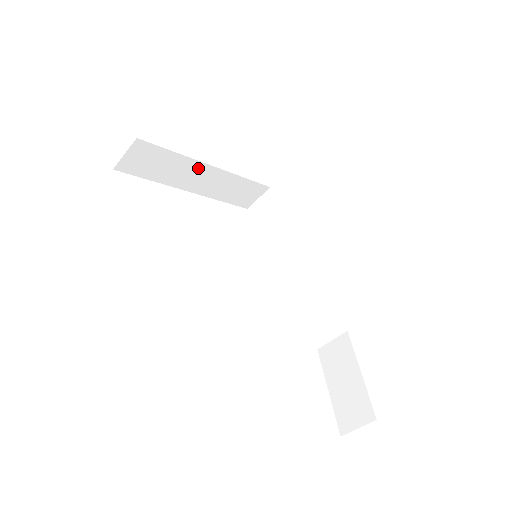
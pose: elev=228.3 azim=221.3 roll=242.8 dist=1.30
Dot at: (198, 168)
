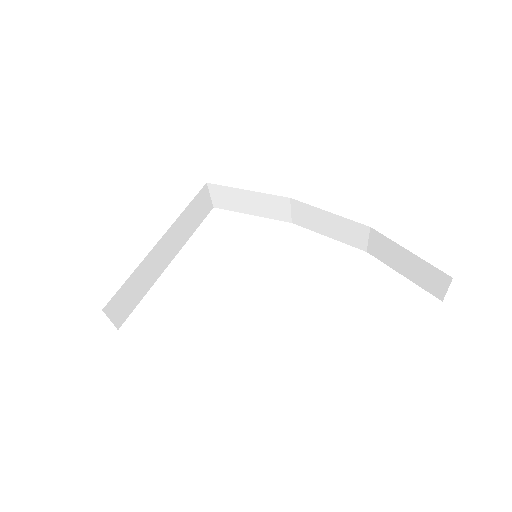
Dot at: (153, 255)
